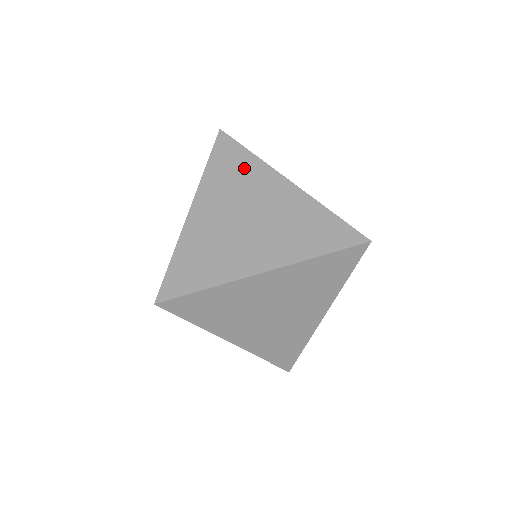
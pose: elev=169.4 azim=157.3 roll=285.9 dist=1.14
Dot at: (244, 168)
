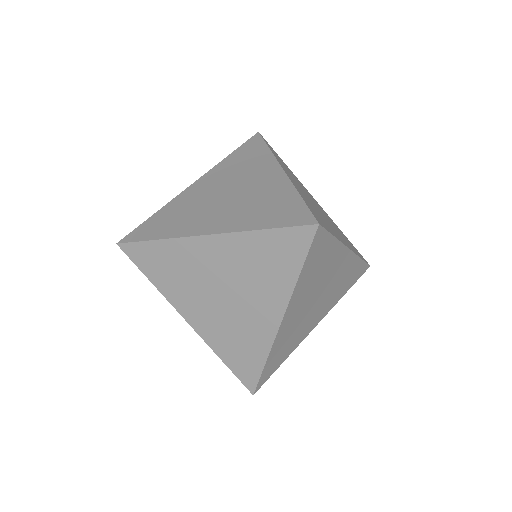
Dot at: (254, 159)
